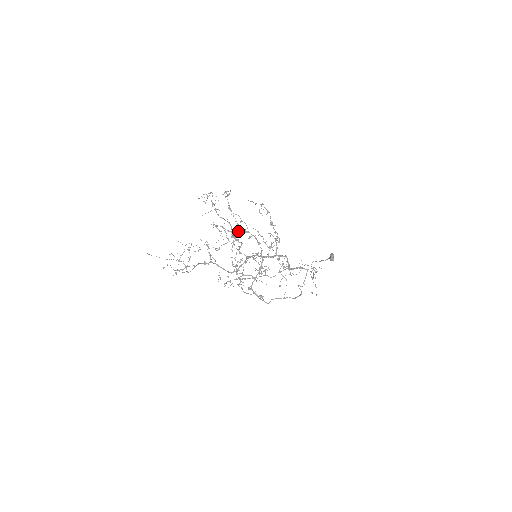
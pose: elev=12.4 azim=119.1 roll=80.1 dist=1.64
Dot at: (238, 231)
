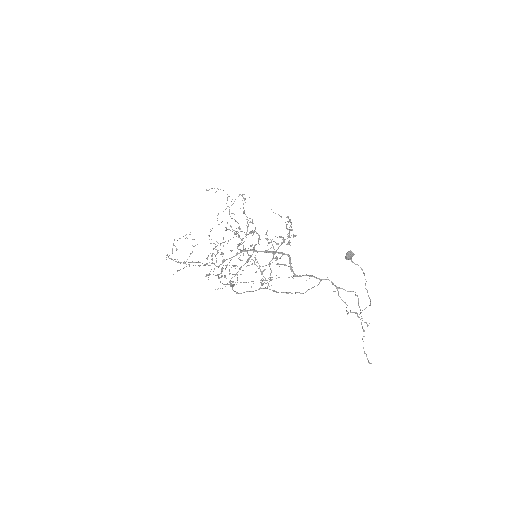
Dot at: occluded
